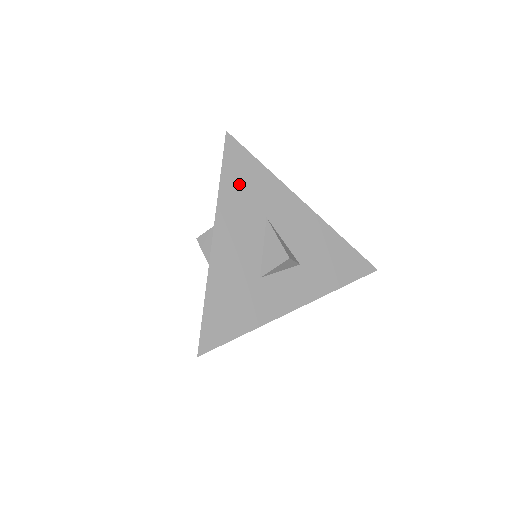
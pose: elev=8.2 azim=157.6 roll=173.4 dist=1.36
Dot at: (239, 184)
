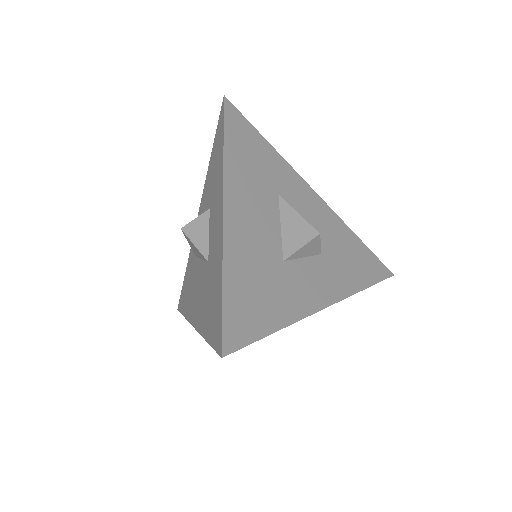
Dot at: (245, 152)
